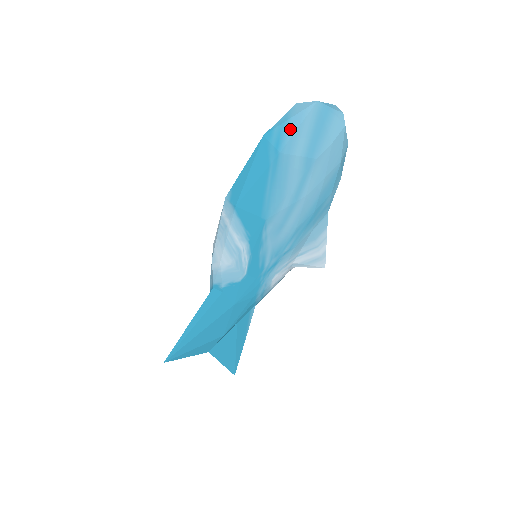
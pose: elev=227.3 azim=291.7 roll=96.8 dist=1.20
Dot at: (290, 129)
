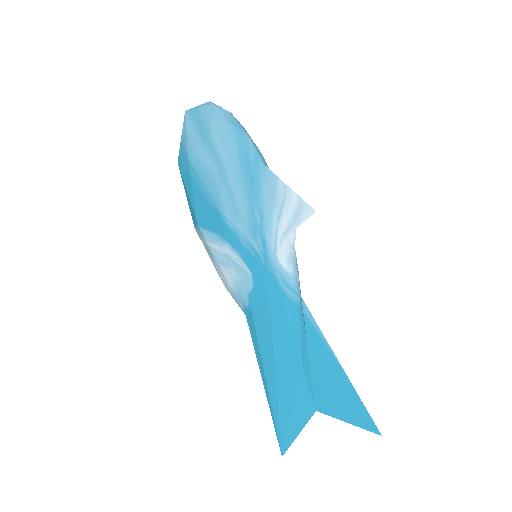
Dot at: (184, 141)
